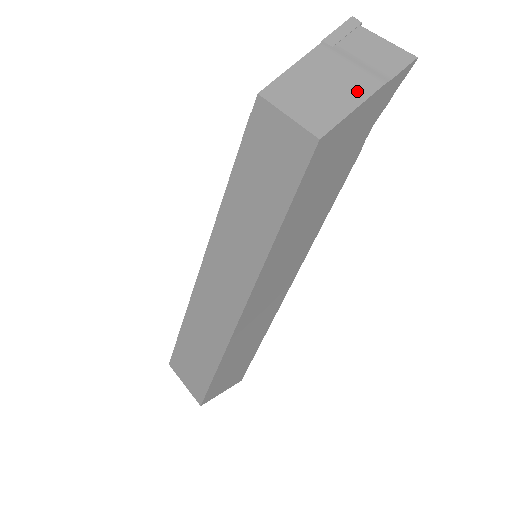
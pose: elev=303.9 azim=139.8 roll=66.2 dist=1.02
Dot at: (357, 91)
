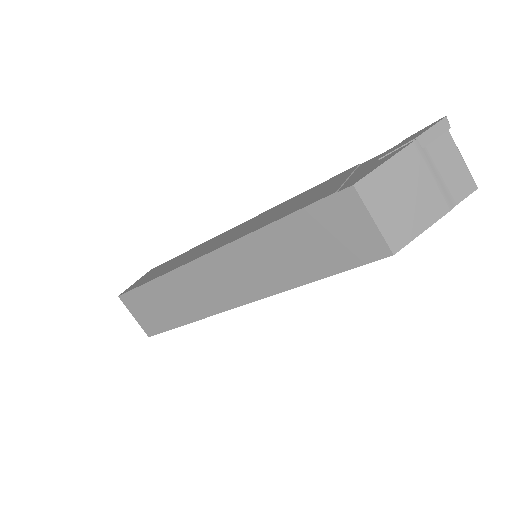
Dot at: (430, 211)
